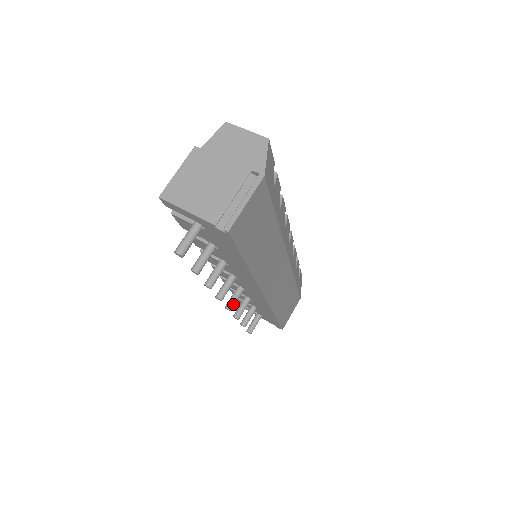
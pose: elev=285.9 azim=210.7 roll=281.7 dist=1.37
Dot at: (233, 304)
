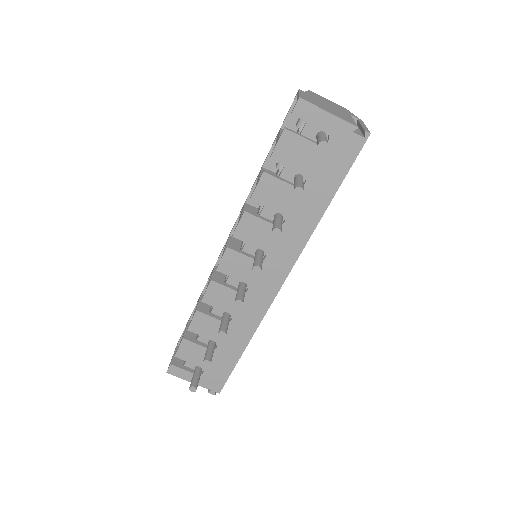
Dot at: (243, 298)
